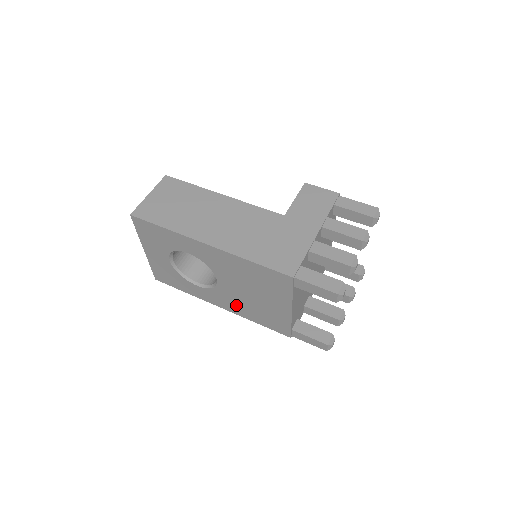
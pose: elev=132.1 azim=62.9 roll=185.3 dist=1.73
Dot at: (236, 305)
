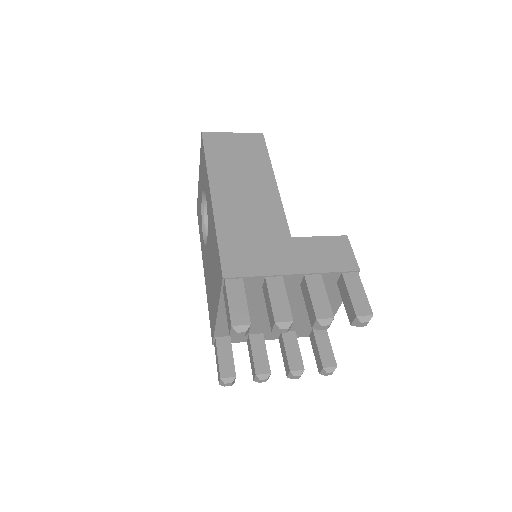
Dot at: (207, 277)
